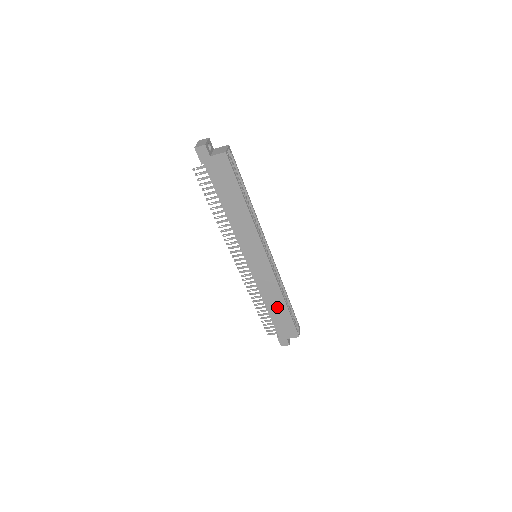
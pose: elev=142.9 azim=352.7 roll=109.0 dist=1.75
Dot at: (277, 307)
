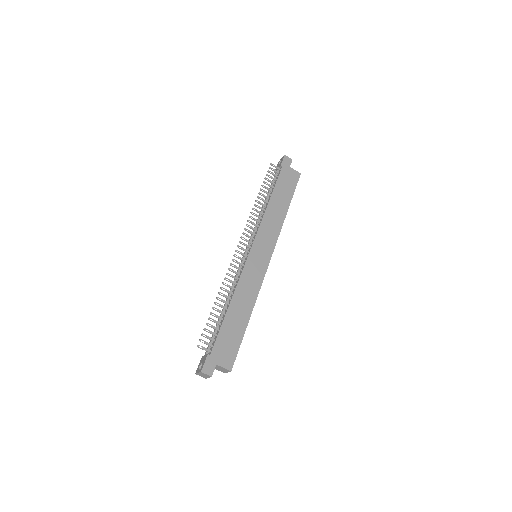
Dot at: (239, 315)
